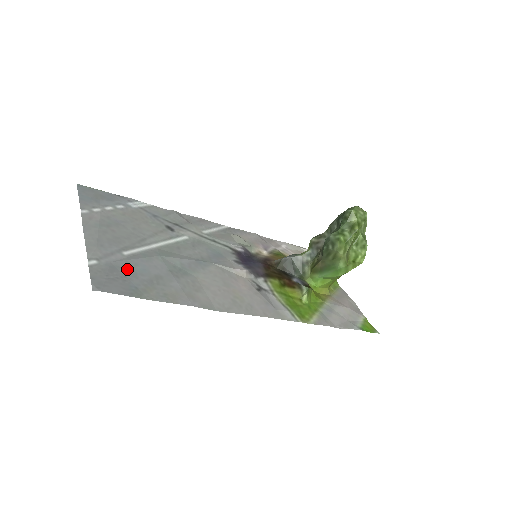
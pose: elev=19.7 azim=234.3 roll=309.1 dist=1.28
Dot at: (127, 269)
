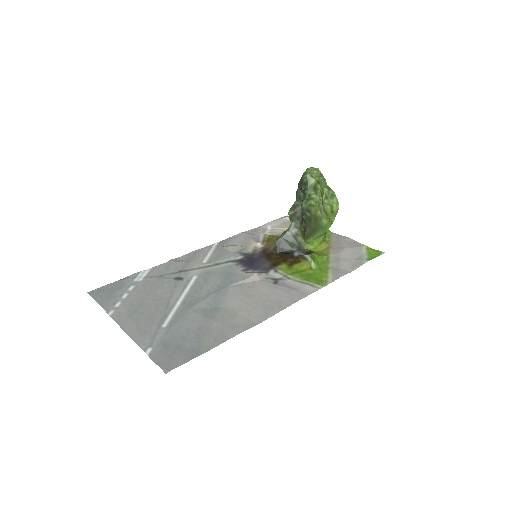
Dot at: (175, 338)
